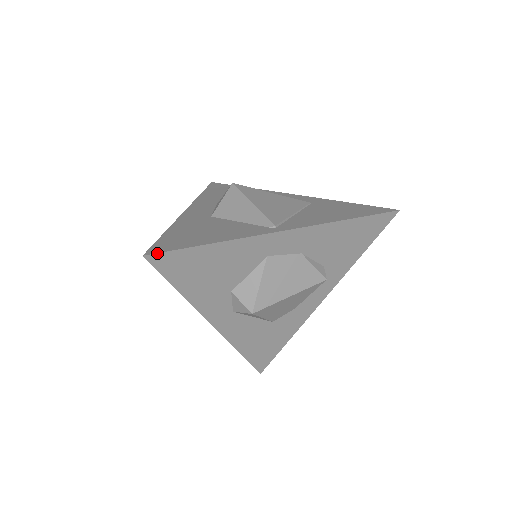
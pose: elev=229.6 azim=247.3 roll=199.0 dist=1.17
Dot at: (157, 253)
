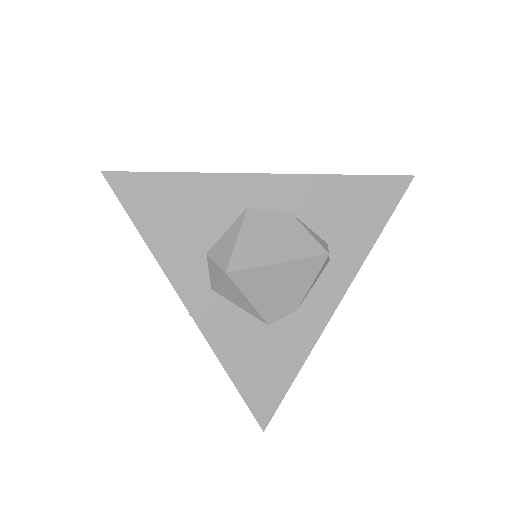
Dot at: (117, 172)
